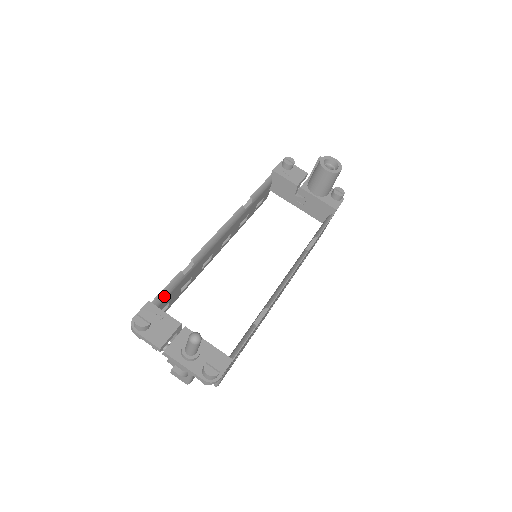
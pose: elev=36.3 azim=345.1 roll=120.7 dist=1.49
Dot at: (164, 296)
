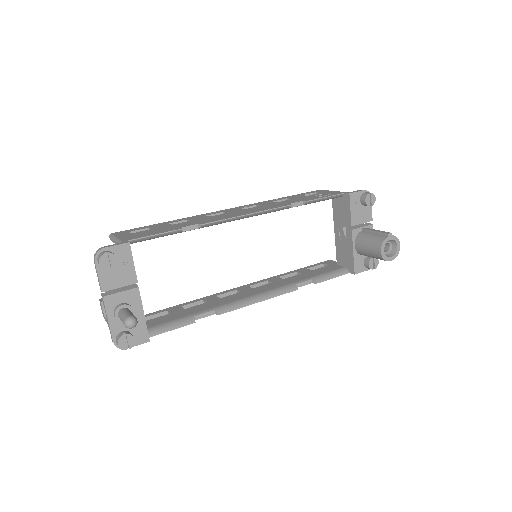
Dot at: (149, 239)
